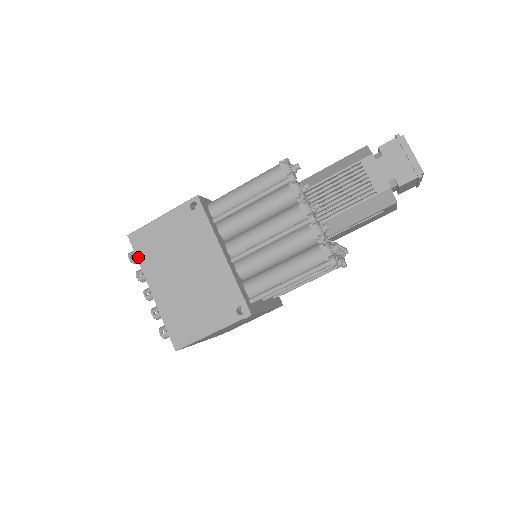
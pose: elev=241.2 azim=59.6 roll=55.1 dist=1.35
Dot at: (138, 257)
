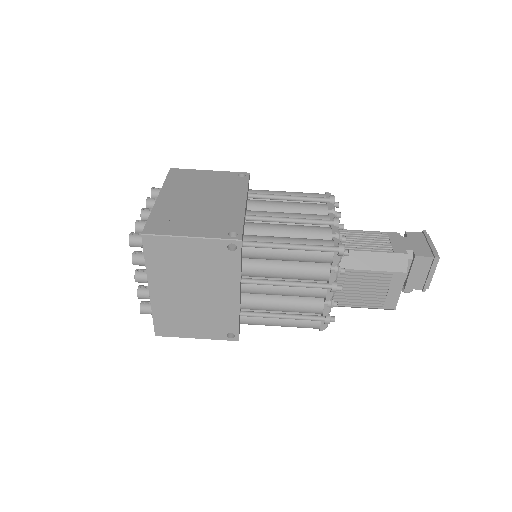
Dot at: (167, 179)
